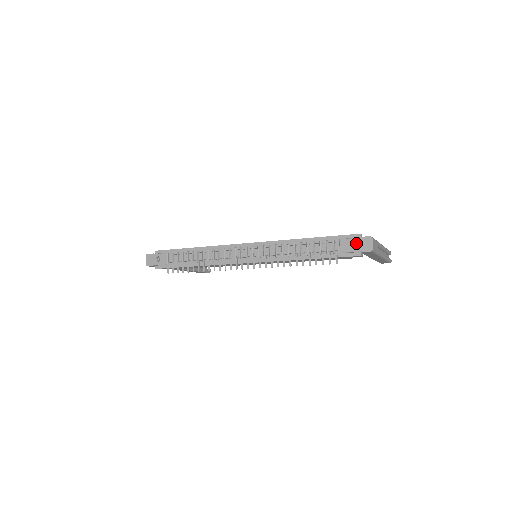
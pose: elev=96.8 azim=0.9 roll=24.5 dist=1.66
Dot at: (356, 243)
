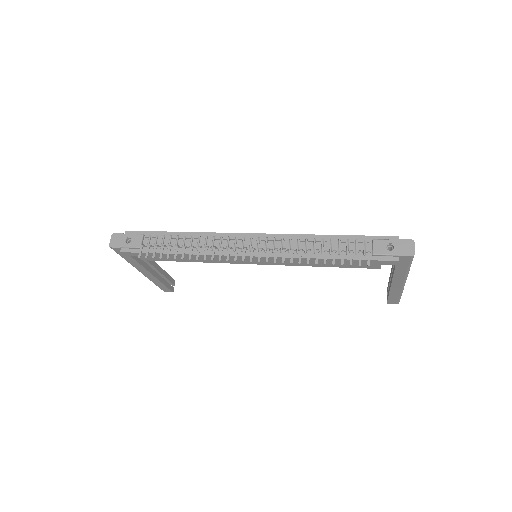
Dot at: (394, 245)
